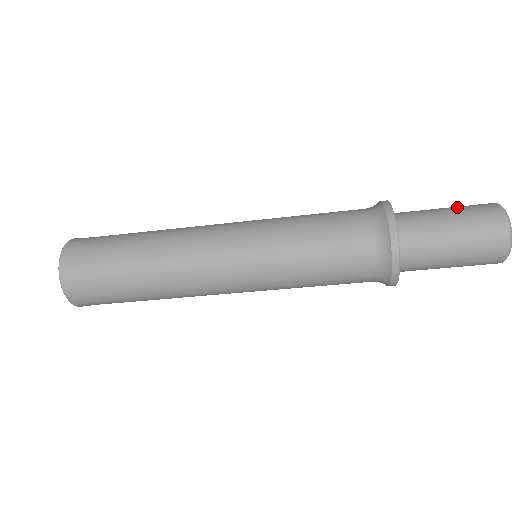
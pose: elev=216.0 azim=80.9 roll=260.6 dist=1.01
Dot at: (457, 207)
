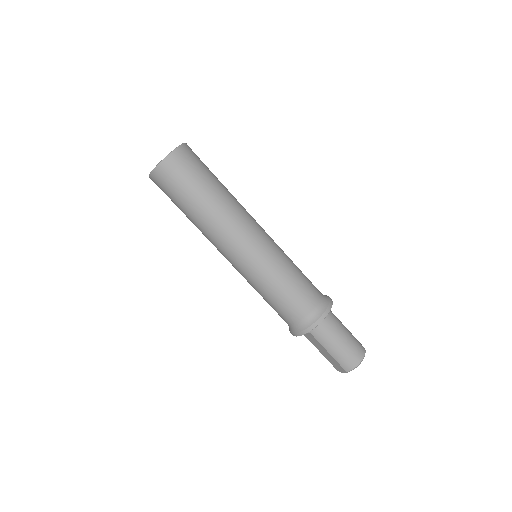
Dot at: occluded
